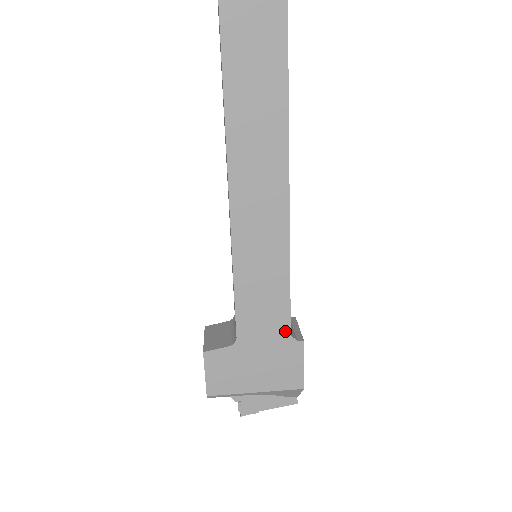
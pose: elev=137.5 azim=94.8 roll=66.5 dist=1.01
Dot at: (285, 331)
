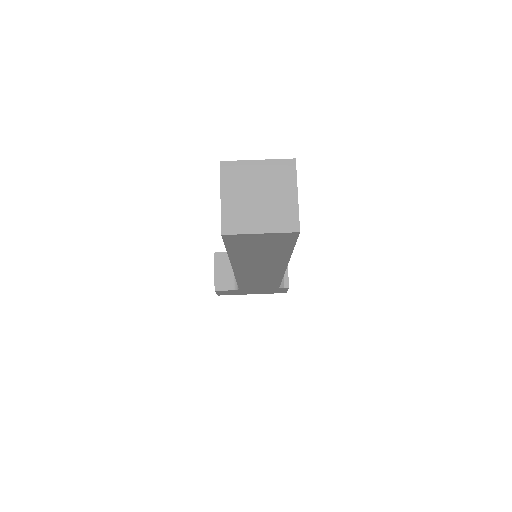
Dot at: (275, 287)
